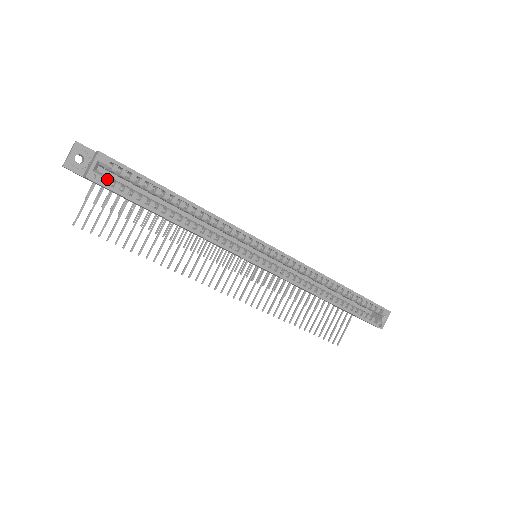
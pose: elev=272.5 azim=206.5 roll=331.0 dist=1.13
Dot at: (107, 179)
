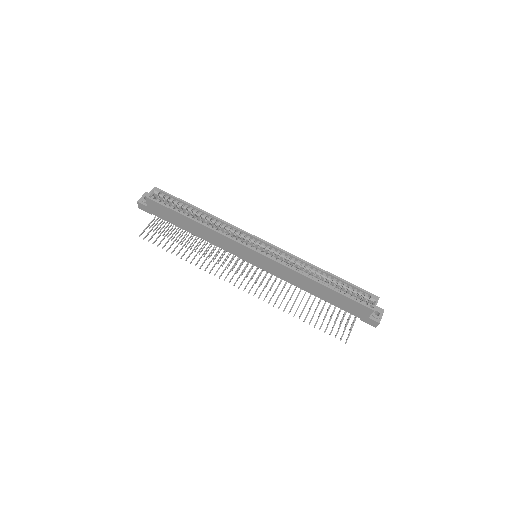
Dot at: (158, 199)
